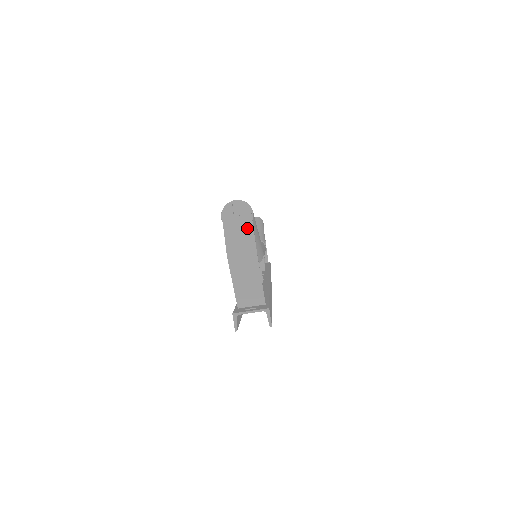
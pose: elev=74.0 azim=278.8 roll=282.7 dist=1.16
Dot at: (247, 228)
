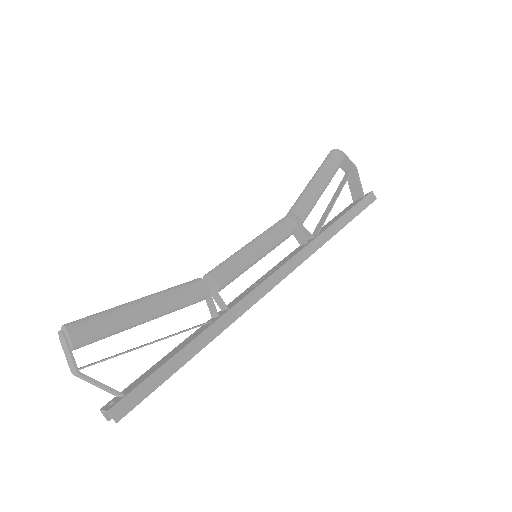
Dot at: (68, 352)
